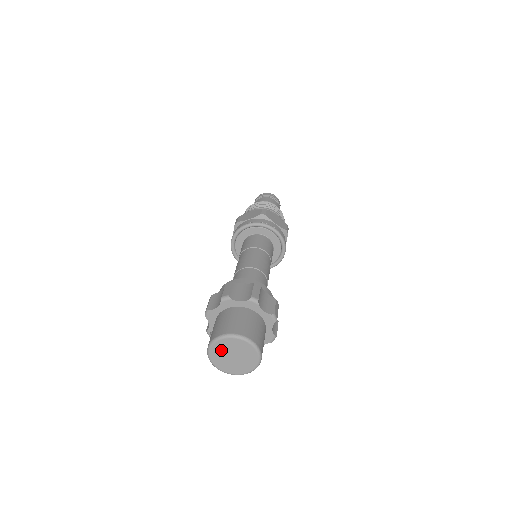
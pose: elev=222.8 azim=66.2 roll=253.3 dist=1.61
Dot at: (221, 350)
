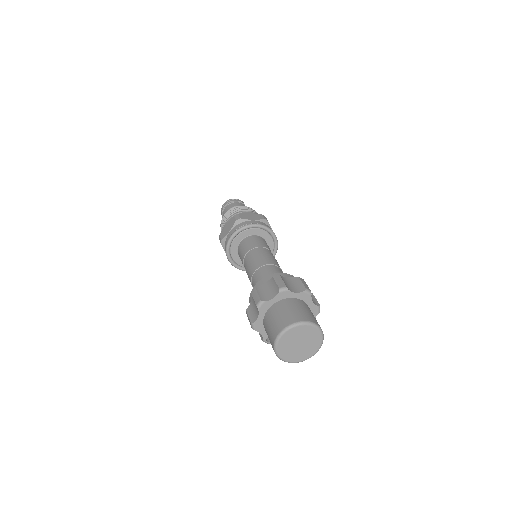
Dot at: (286, 346)
